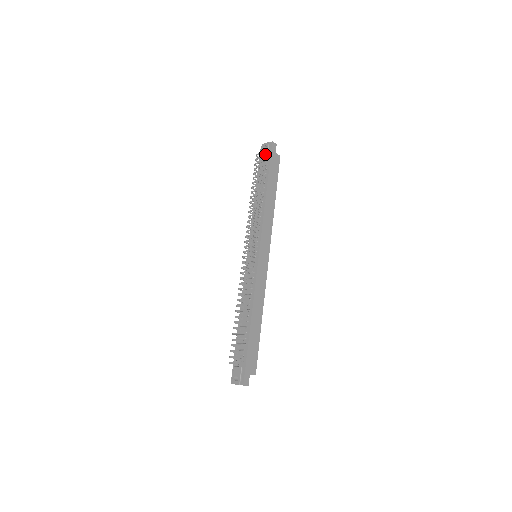
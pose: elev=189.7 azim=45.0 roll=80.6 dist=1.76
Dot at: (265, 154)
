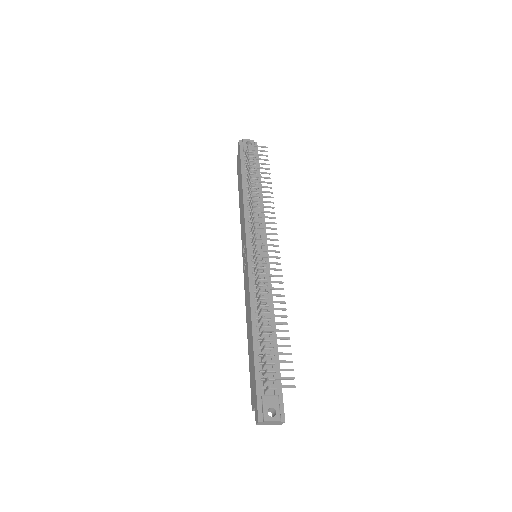
Dot at: occluded
